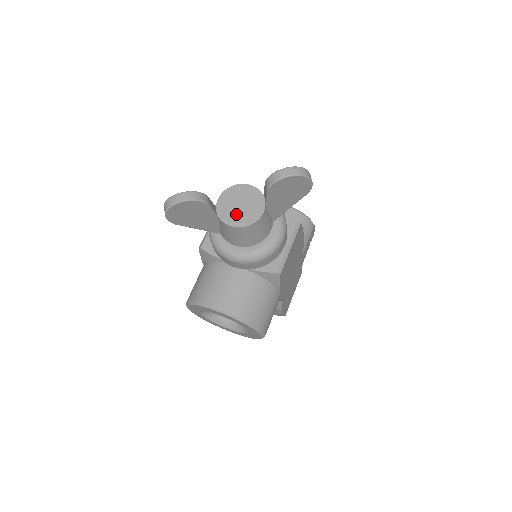
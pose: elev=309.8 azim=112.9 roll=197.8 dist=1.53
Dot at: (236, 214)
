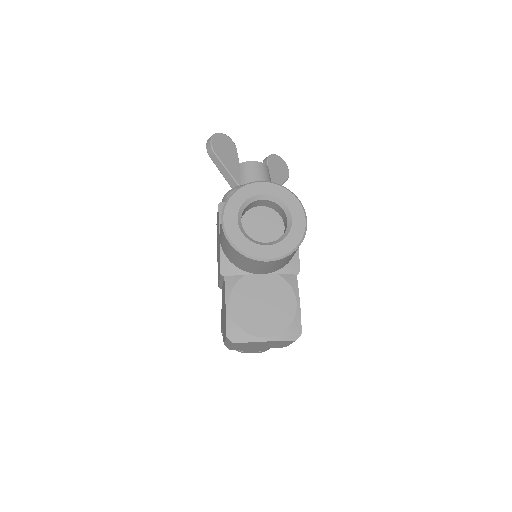
Dot at: occluded
